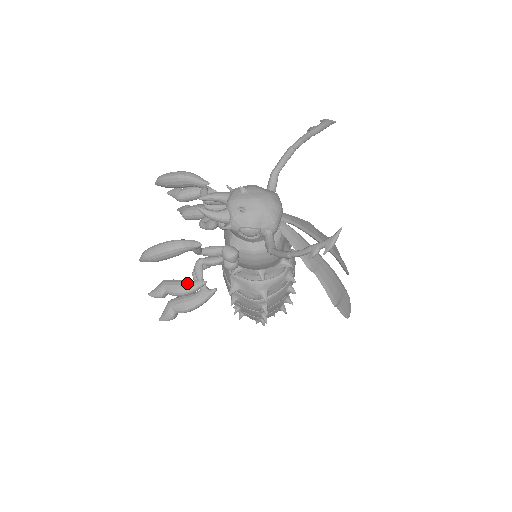
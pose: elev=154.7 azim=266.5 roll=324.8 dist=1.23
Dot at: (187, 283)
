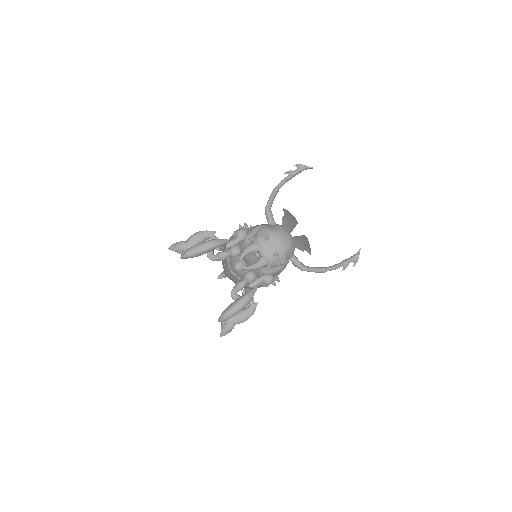
Dot at: (247, 311)
